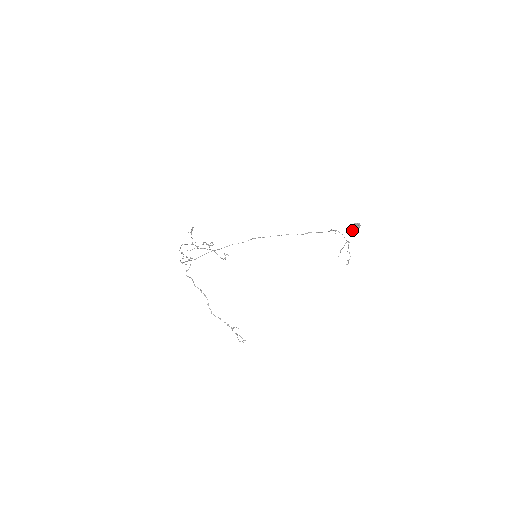
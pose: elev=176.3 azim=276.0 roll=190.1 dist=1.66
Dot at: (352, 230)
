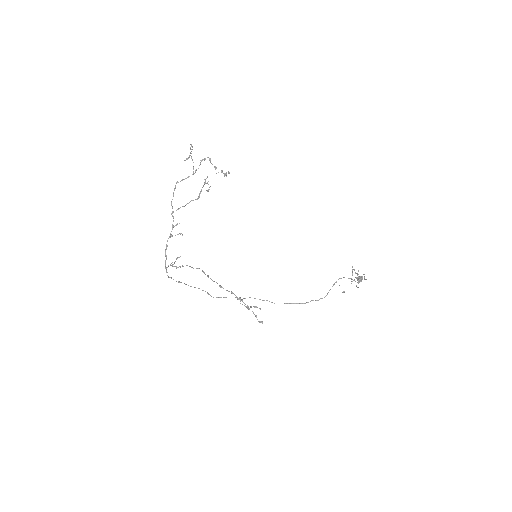
Dot at: (356, 285)
